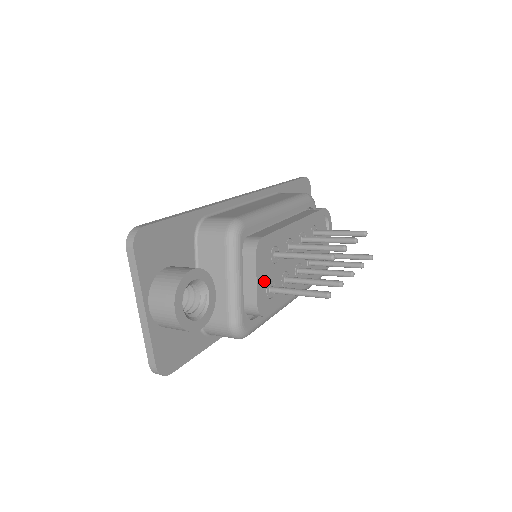
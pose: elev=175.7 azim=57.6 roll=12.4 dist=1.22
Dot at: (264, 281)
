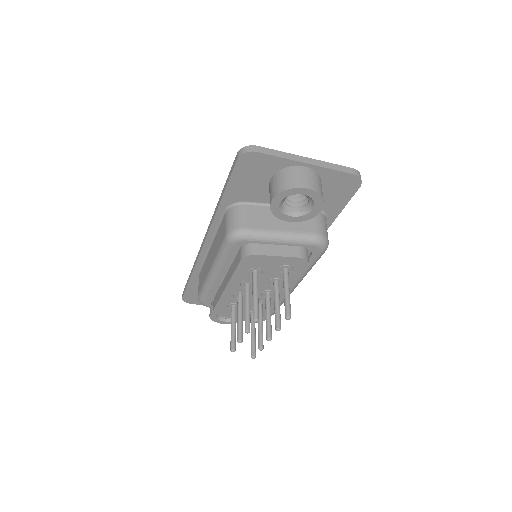
Dot at: occluded
